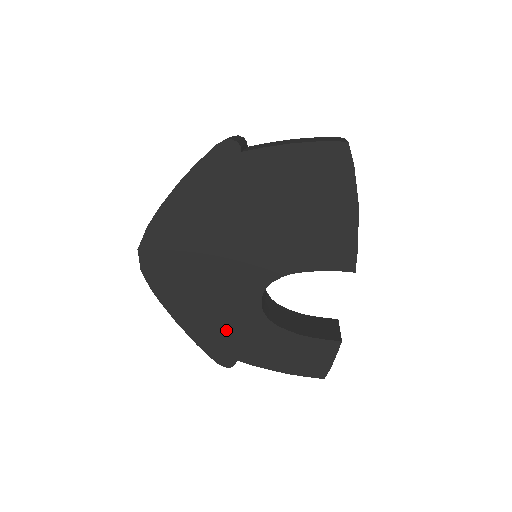
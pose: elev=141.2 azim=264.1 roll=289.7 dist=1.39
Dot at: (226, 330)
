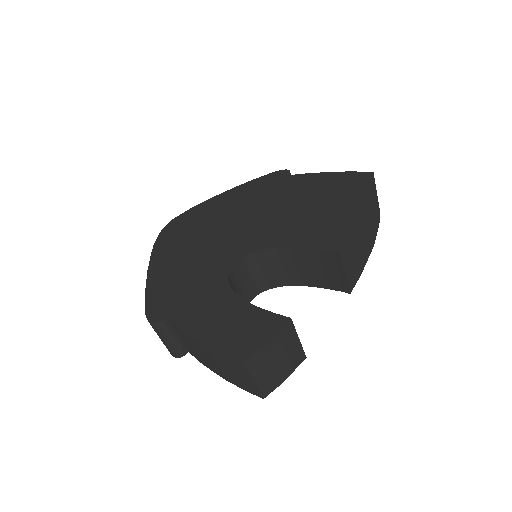
Dot at: (182, 286)
